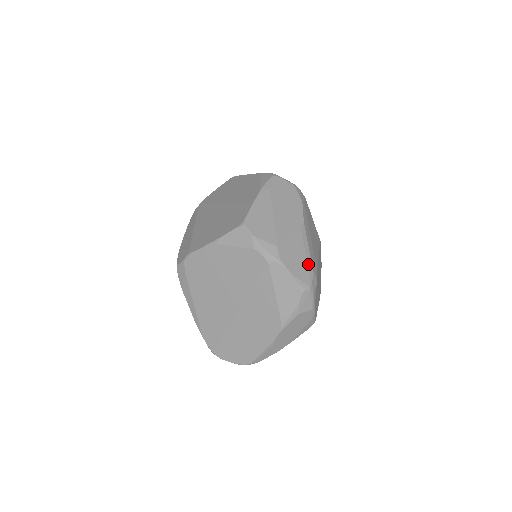
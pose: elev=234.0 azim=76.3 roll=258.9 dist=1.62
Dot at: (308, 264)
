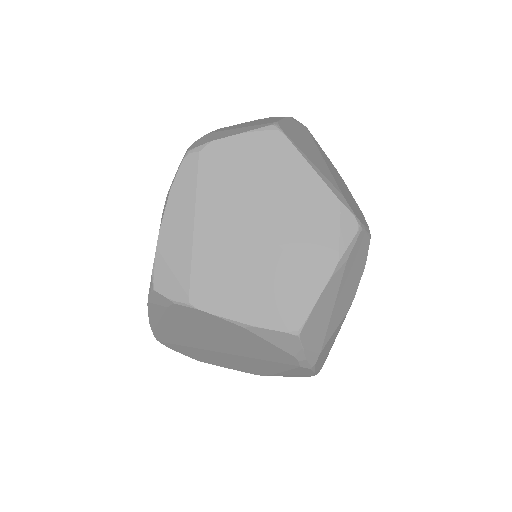
Dot at: occluded
